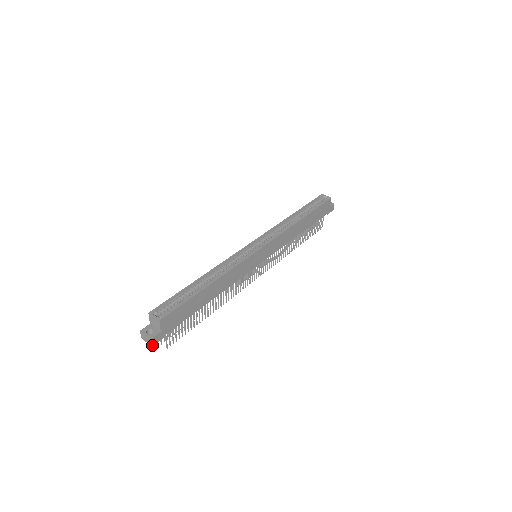
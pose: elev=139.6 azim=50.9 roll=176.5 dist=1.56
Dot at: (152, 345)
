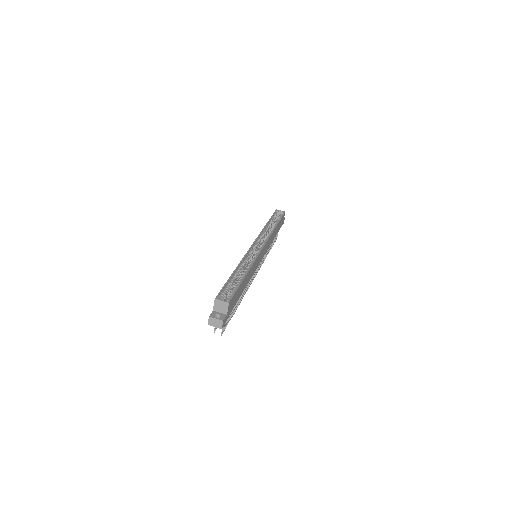
Dot at: occluded
